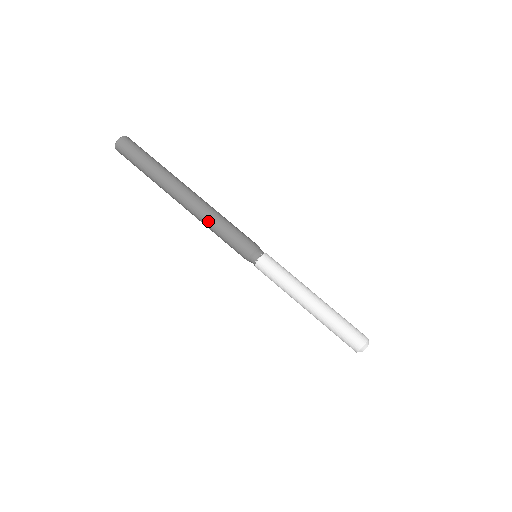
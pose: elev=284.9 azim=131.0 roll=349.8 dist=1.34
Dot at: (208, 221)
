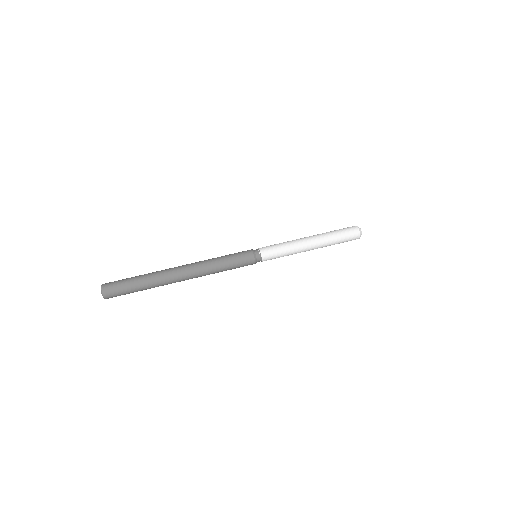
Dot at: (209, 264)
